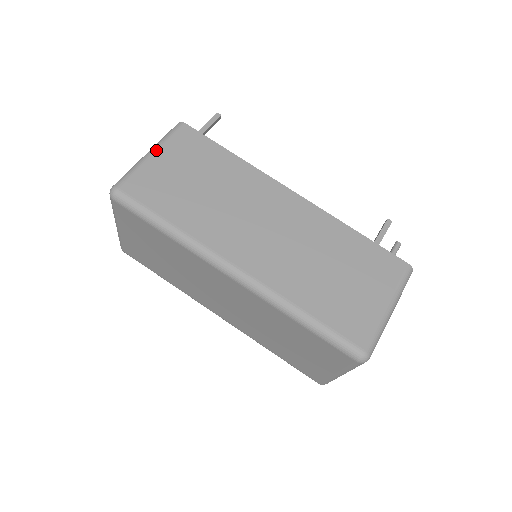
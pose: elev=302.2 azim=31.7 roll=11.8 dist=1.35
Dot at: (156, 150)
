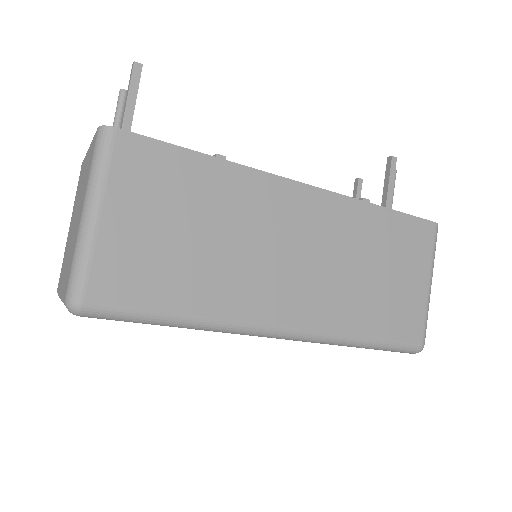
Dot at: (100, 204)
